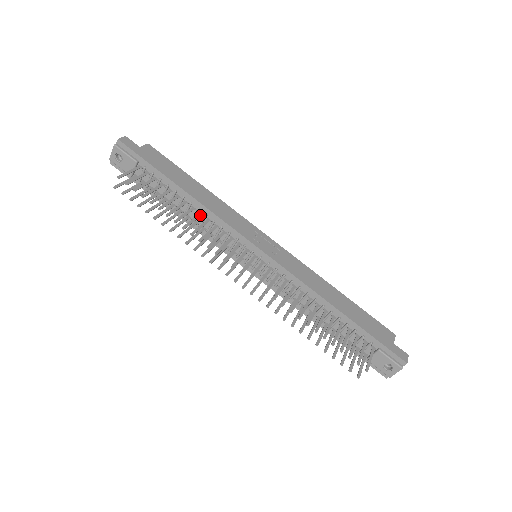
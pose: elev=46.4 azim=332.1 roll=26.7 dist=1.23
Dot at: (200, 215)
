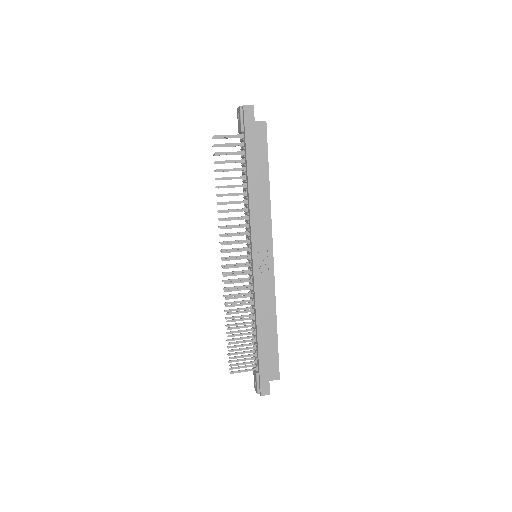
Dot at: (244, 202)
